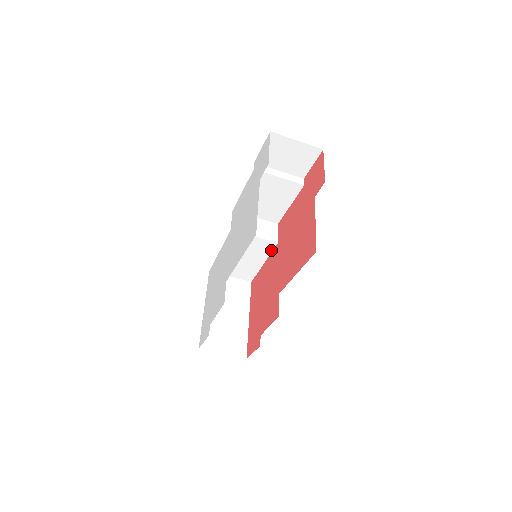
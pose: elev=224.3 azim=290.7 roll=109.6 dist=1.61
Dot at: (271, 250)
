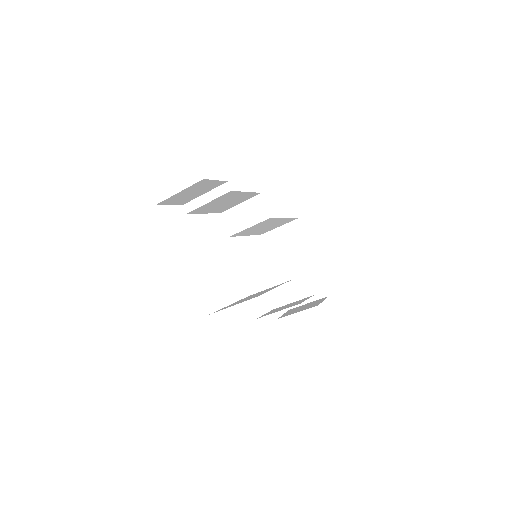
Dot at: (274, 218)
